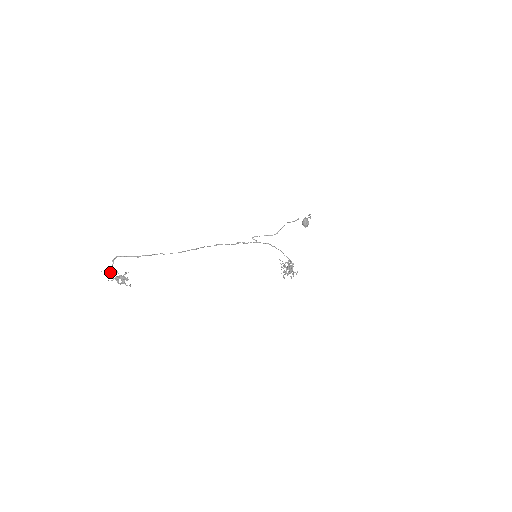
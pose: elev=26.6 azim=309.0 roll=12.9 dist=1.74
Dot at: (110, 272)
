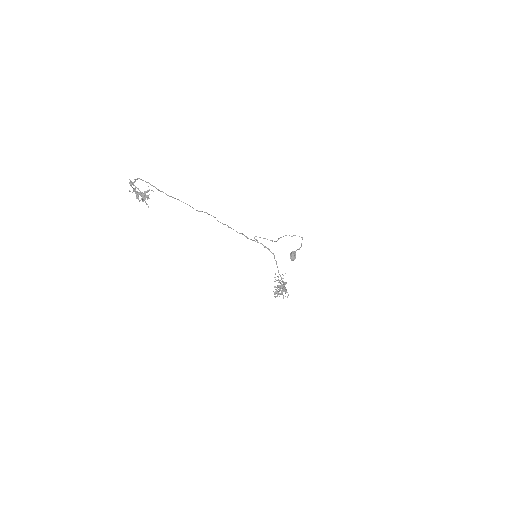
Dot at: (133, 183)
